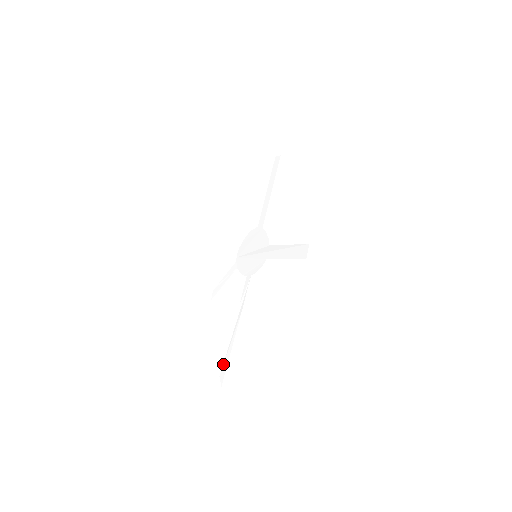
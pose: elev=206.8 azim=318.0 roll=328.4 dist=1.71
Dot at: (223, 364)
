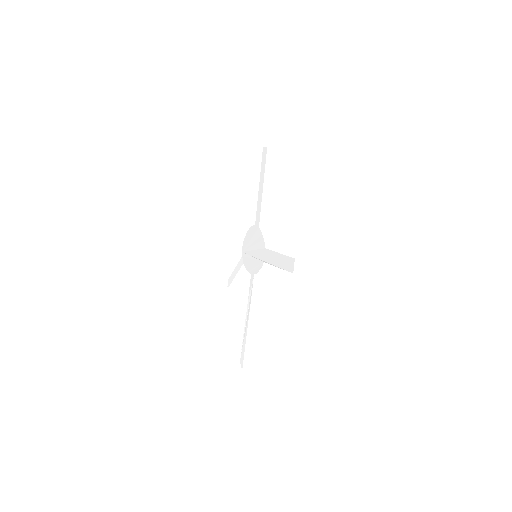
Dot at: (241, 352)
